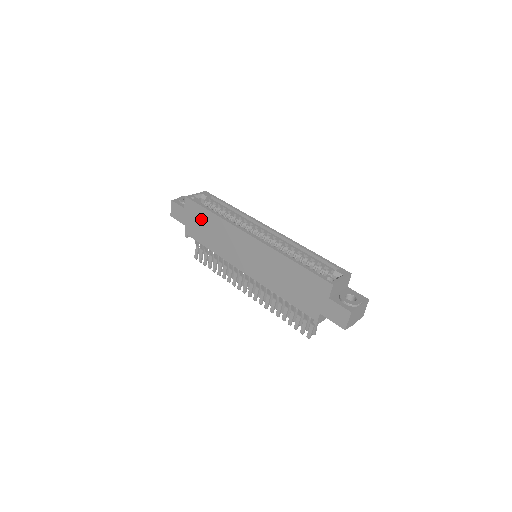
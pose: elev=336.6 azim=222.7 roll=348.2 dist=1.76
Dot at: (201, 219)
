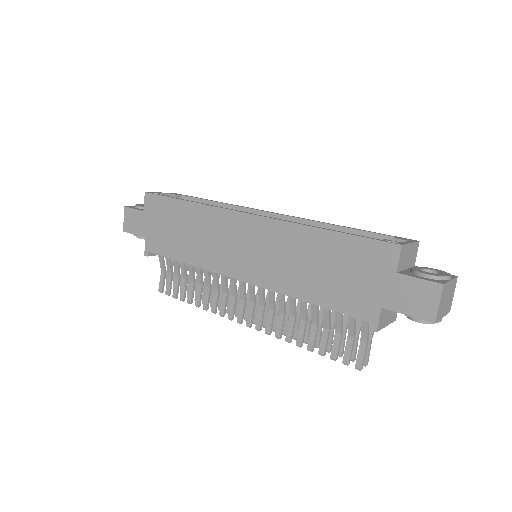
Dot at: (169, 218)
